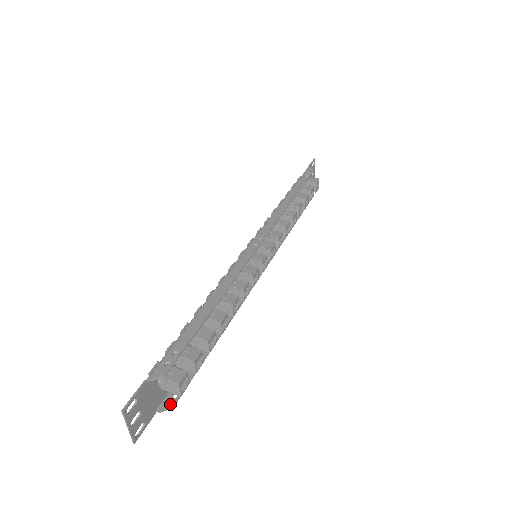
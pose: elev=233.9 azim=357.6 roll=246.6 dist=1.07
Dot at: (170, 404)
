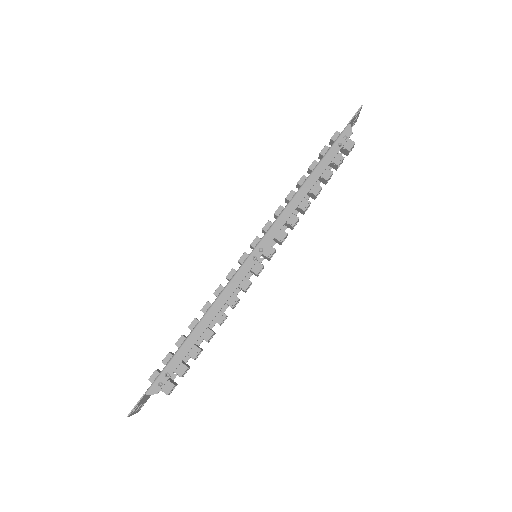
Dot at: occluded
